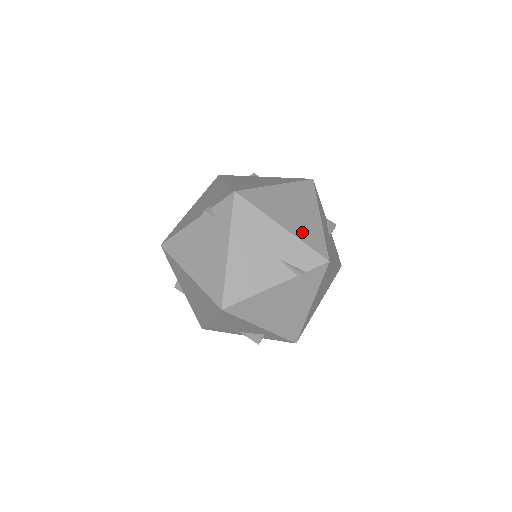
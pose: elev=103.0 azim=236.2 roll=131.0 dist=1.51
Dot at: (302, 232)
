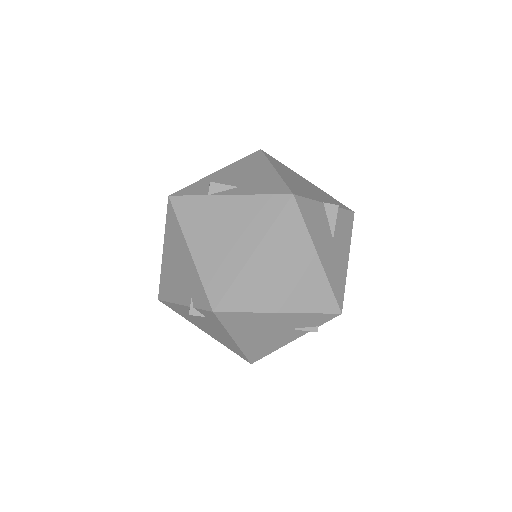
Dot at: (303, 301)
